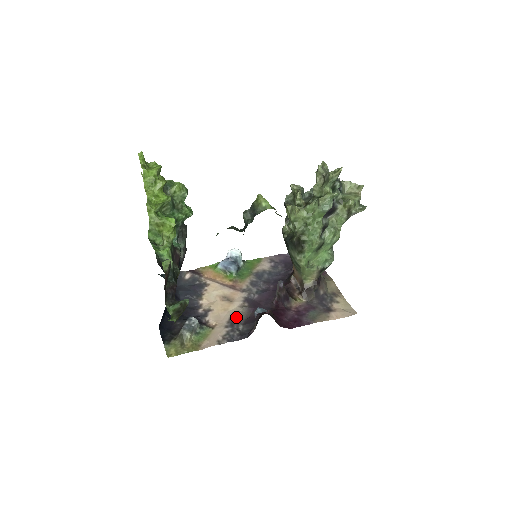
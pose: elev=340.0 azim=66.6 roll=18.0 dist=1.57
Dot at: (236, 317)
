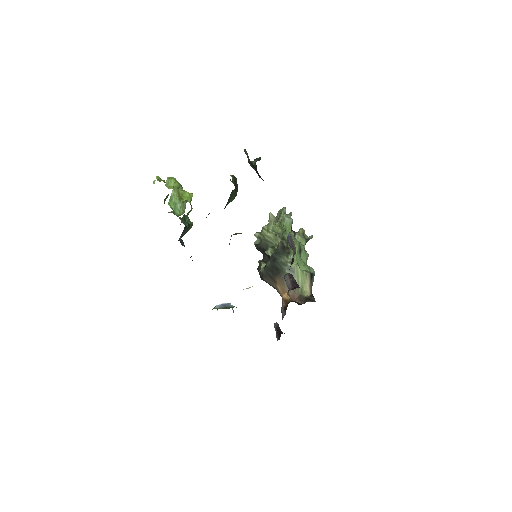
Dot at: occluded
